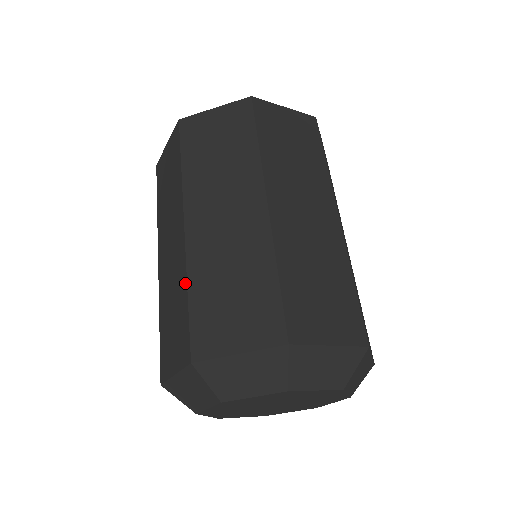
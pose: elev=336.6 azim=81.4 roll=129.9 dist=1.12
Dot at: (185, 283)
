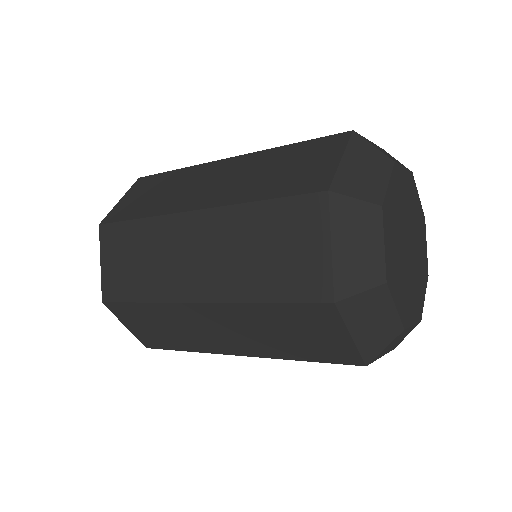
Dot at: (277, 149)
